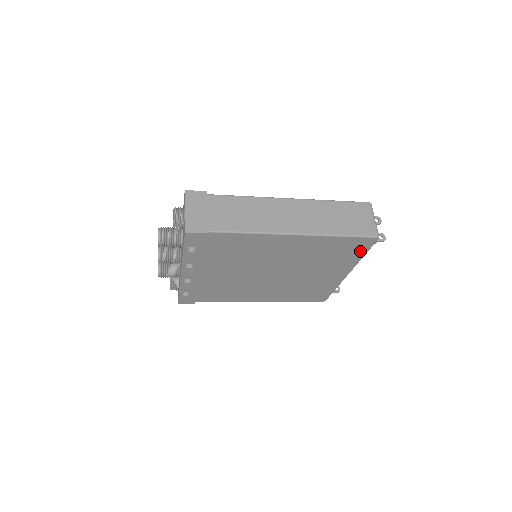
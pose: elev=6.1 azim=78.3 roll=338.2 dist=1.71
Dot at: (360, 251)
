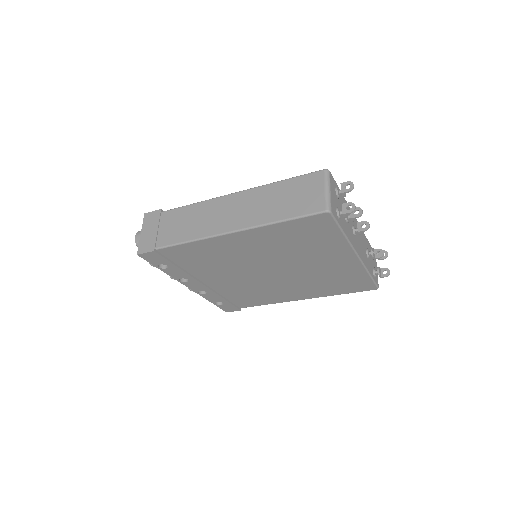
Dot at: (330, 231)
